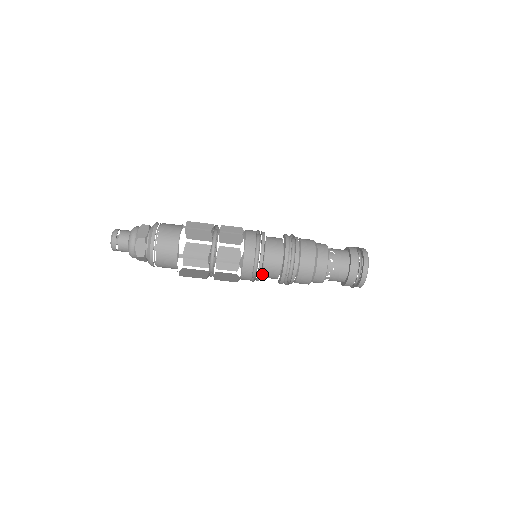
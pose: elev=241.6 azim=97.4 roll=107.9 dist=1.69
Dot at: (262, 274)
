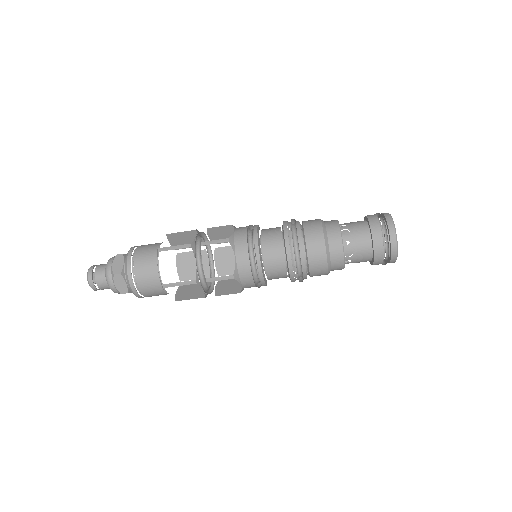
Dot at: (267, 278)
